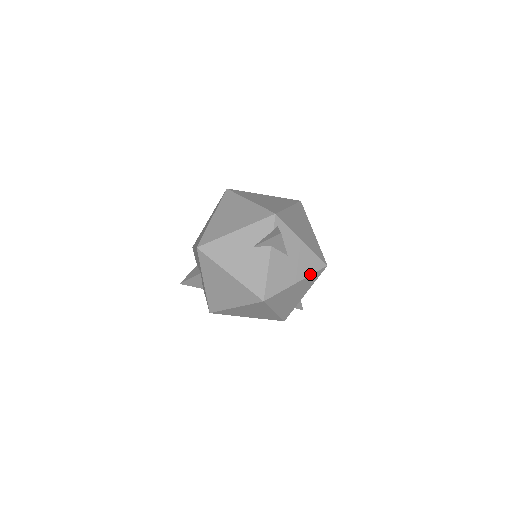
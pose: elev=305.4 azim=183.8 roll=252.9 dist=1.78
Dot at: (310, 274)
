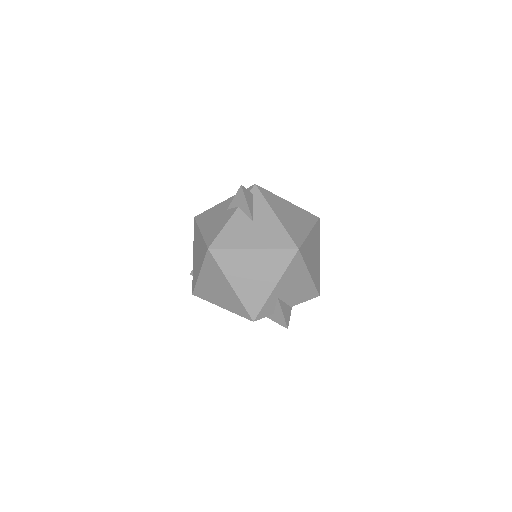
Dot at: (273, 248)
